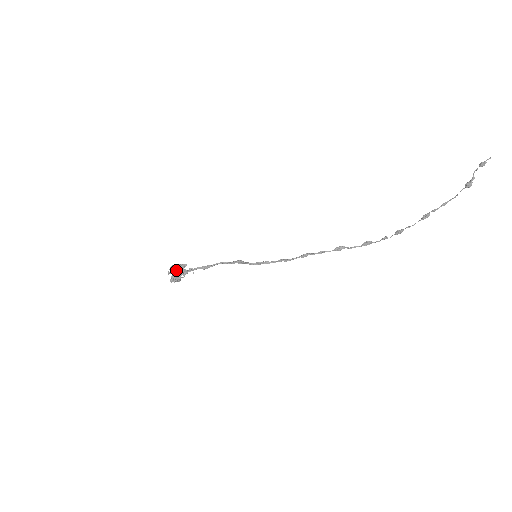
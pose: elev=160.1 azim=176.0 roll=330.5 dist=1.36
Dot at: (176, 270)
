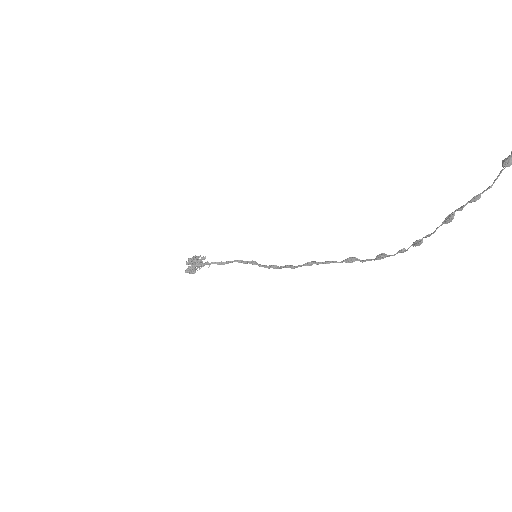
Dot at: (191, 261)
